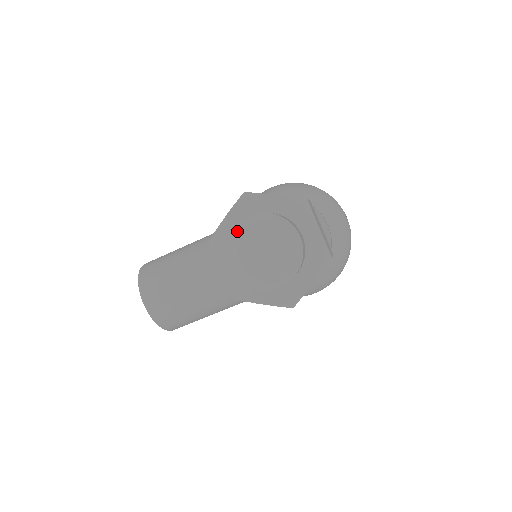
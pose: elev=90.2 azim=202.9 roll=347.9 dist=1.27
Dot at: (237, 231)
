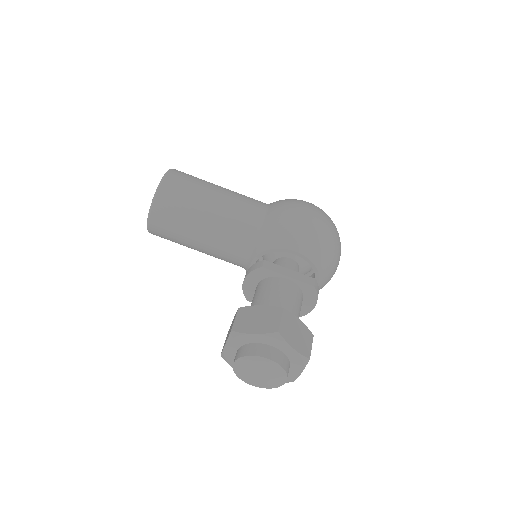
Dot at: (254, 358)
